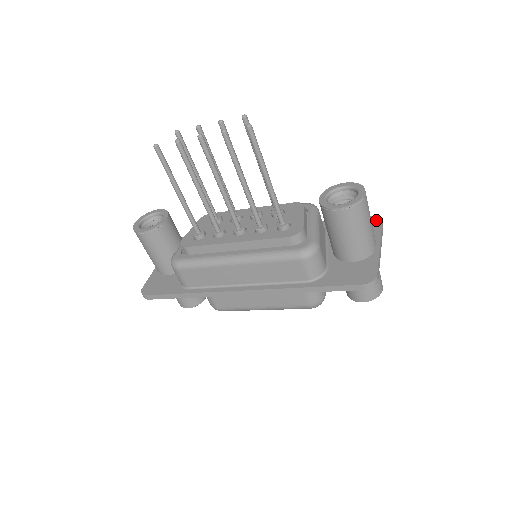
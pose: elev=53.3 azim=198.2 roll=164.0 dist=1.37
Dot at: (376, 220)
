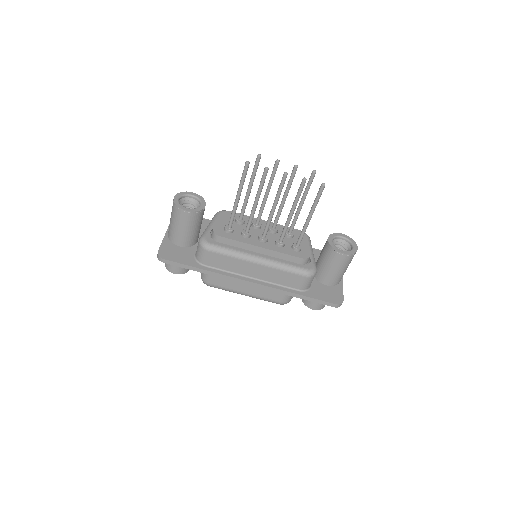
Dot at: occluded
